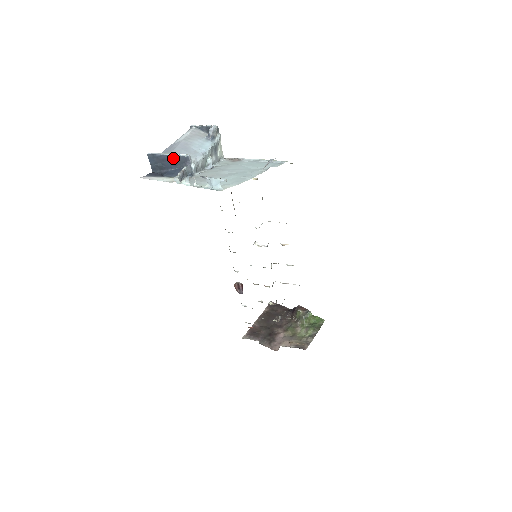
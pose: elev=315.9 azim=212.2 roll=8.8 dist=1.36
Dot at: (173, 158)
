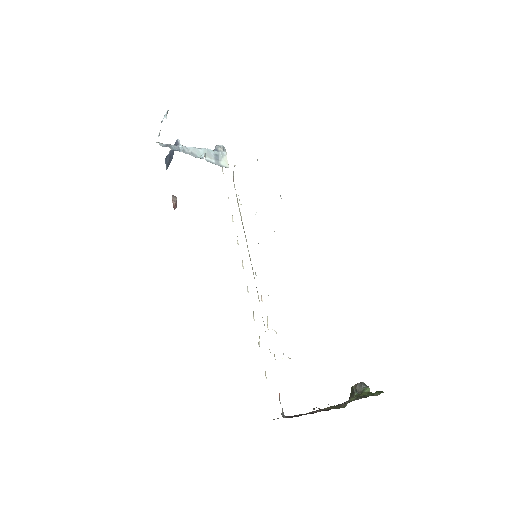
Dot at: occluded
